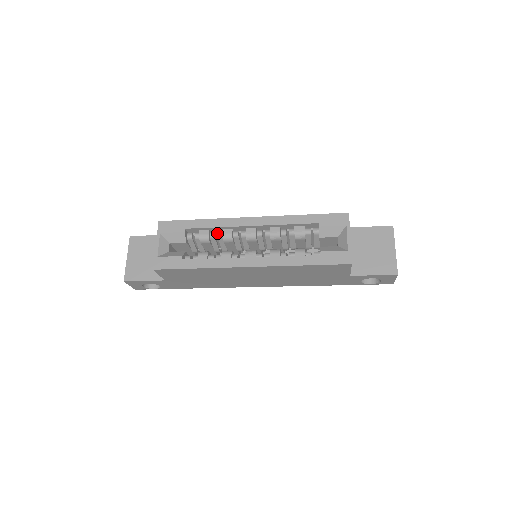
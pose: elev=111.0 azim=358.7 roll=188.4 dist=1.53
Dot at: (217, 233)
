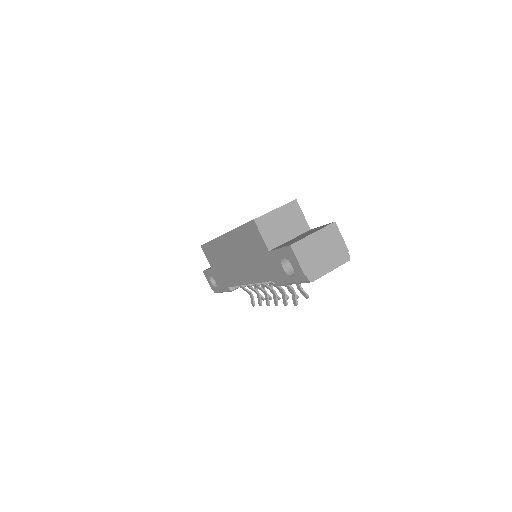
Dot at: occluded
